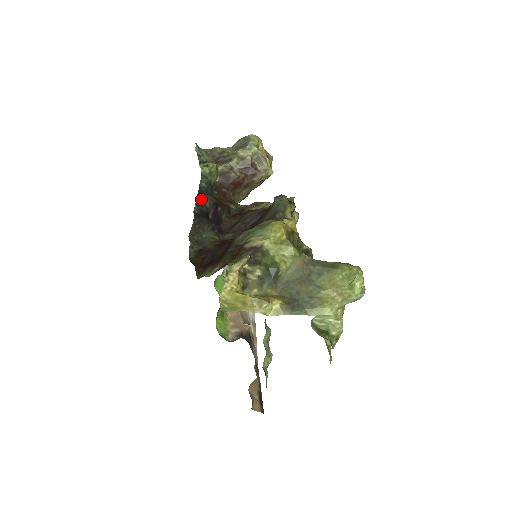
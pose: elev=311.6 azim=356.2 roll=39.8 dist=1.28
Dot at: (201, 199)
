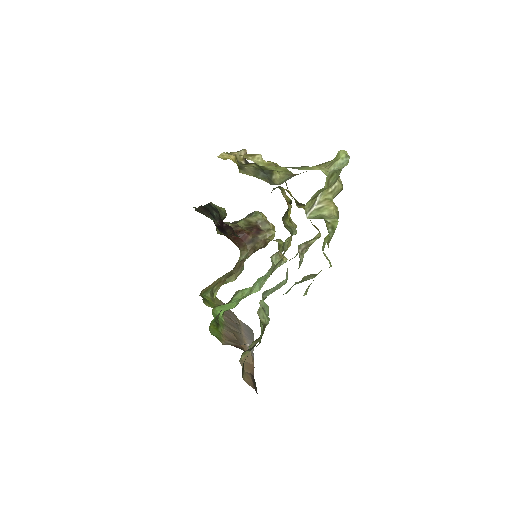
Dot at: (209, 207)
